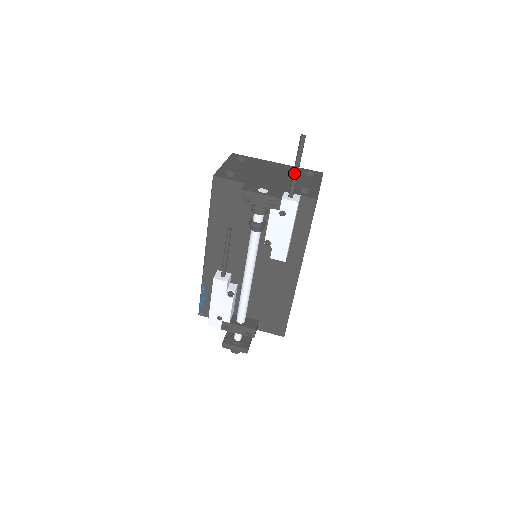
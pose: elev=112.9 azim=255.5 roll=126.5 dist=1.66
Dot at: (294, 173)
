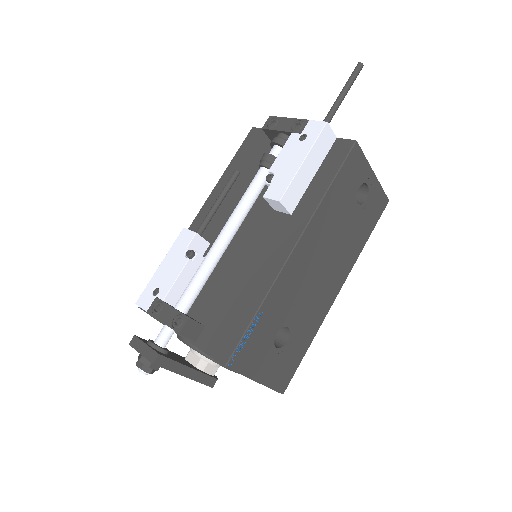
Dot at: (336, 100)
